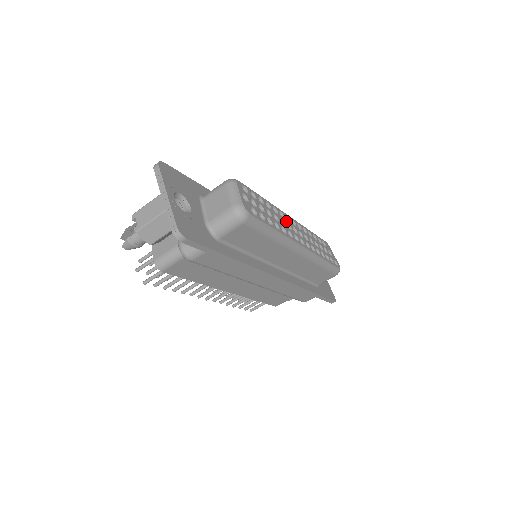
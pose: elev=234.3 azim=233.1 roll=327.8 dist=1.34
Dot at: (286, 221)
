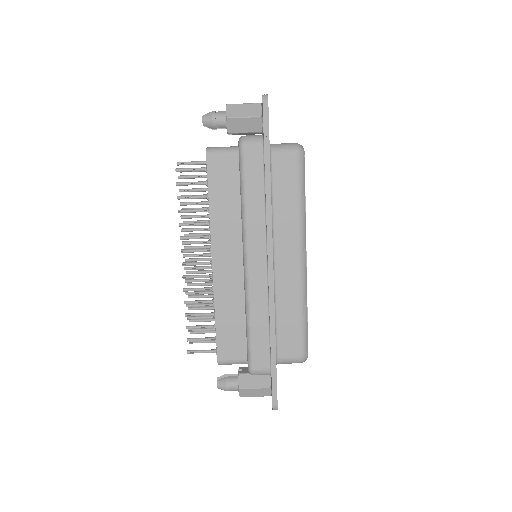
Dot at: occluded
